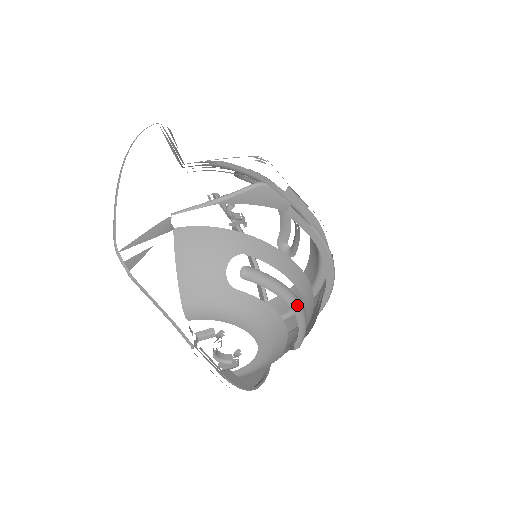
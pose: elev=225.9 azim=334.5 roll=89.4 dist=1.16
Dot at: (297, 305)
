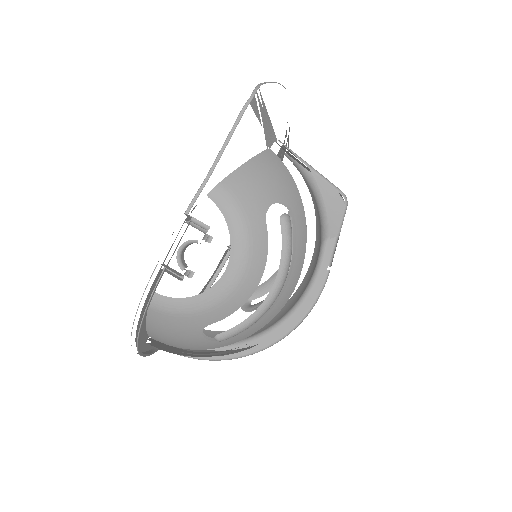
Dot at: (277, 292)
